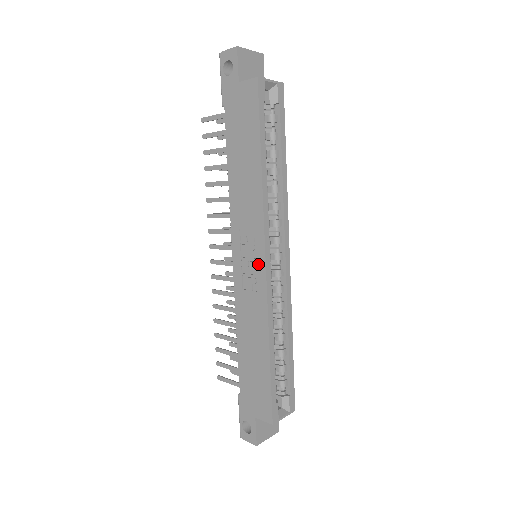
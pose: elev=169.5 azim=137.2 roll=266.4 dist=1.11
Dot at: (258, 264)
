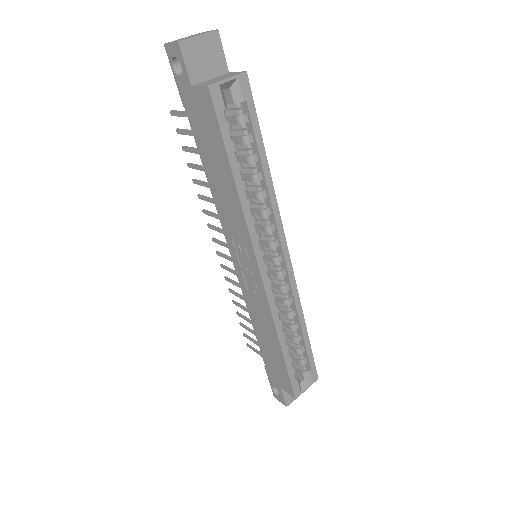
Dot at: (255, 275)
